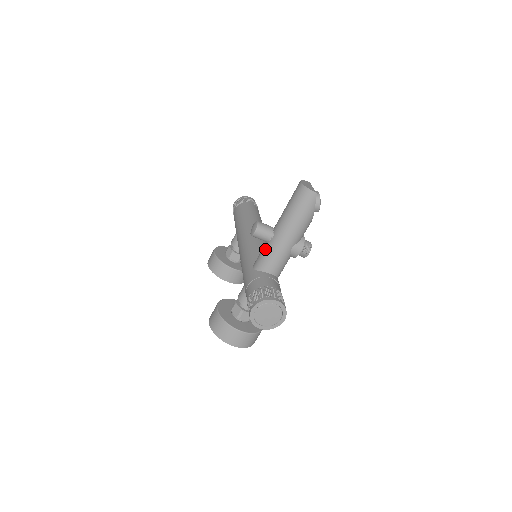
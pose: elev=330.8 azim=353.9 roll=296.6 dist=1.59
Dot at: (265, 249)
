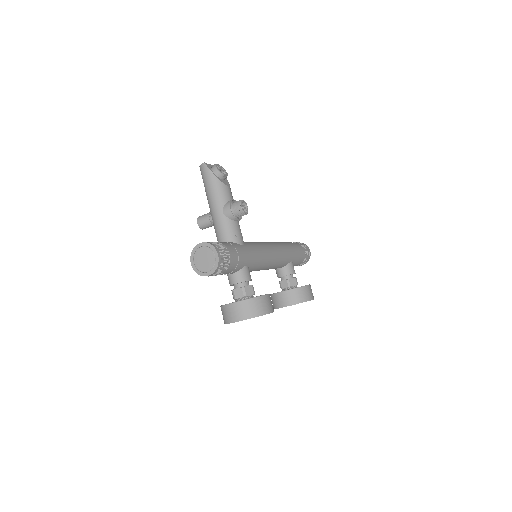
Dot at: occluded
